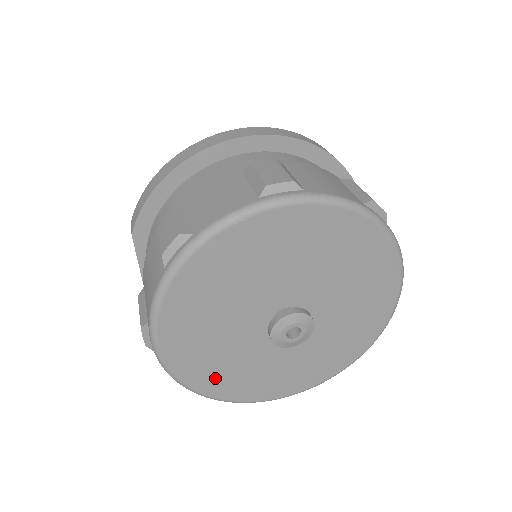
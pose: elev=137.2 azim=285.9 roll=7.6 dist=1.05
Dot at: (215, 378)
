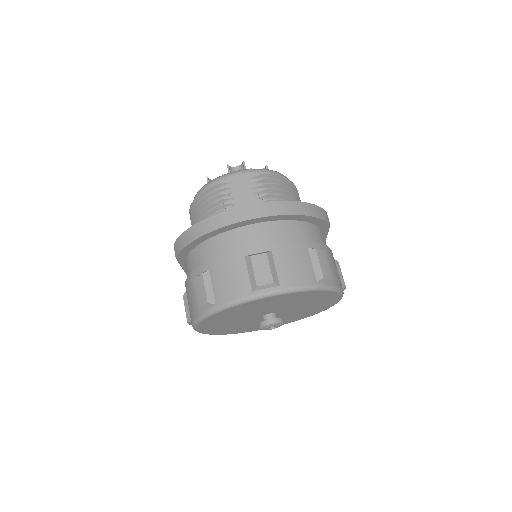
Dot at: (229, 331)
